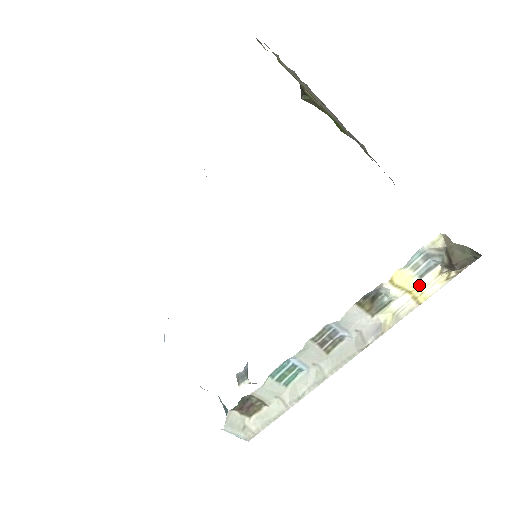
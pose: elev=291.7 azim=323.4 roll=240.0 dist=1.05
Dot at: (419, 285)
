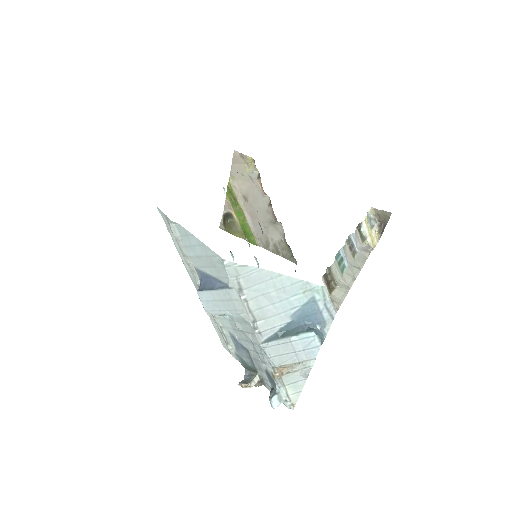
Dot at: (372, 234)
